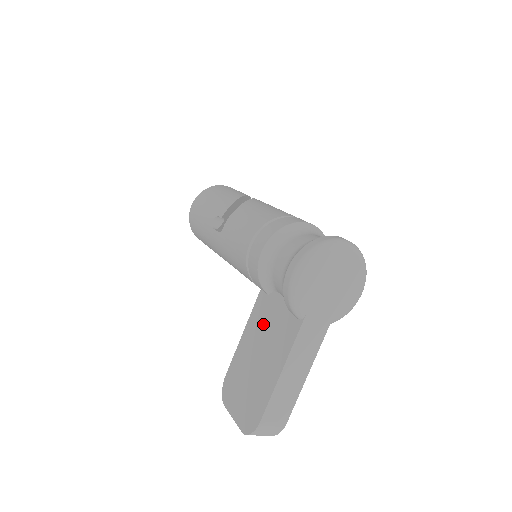
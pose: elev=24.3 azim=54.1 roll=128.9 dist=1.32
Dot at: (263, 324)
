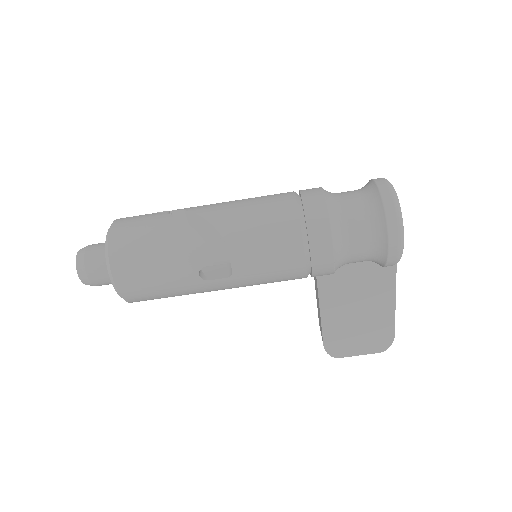
Dot at: (345, 292)
